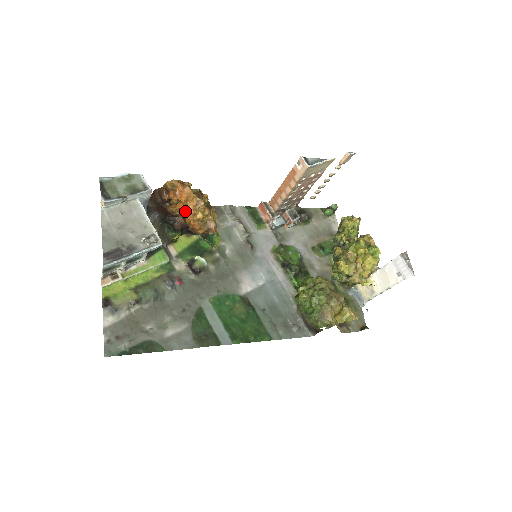
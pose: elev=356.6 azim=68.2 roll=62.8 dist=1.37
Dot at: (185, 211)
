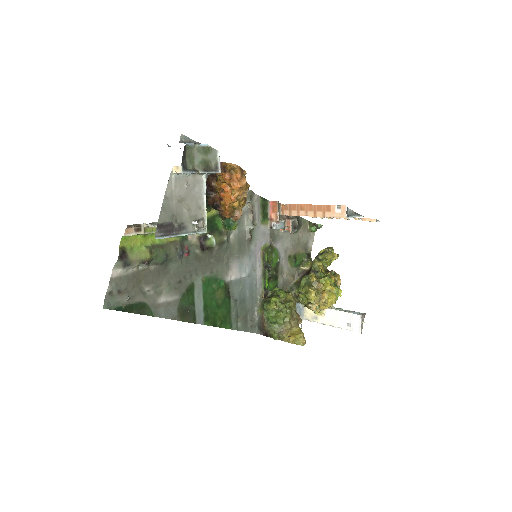
Dot at: (228, 195)
